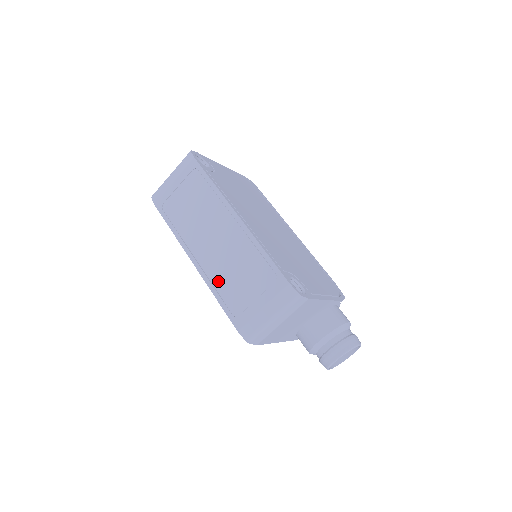
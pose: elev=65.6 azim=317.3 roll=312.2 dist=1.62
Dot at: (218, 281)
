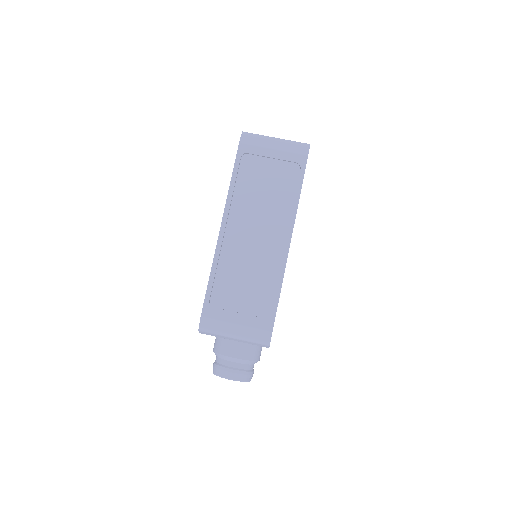
Dot at: (225, 265)
